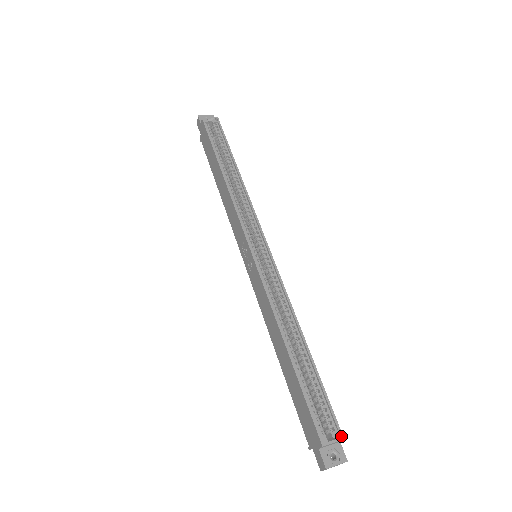
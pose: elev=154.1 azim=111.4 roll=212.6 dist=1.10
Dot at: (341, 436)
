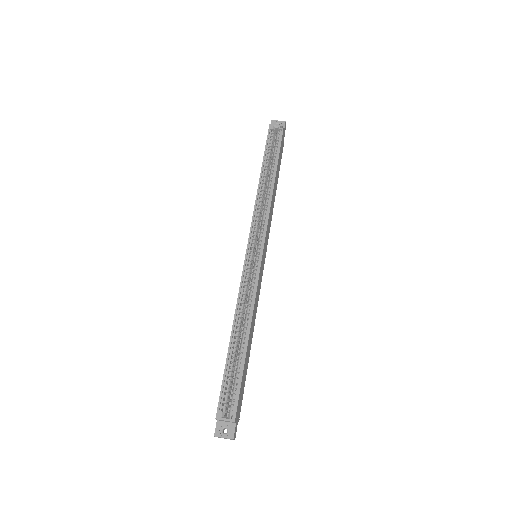
Dot at: (234, 419)
